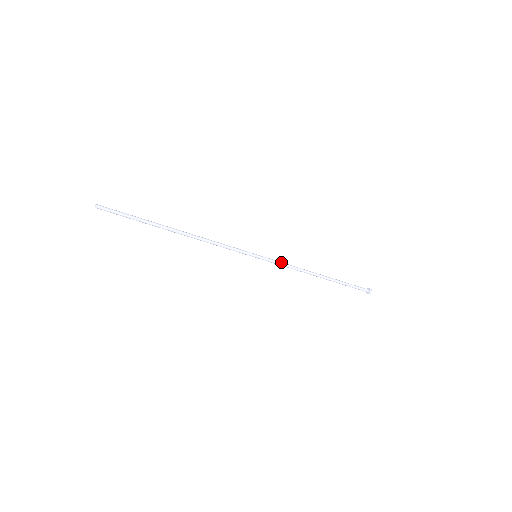
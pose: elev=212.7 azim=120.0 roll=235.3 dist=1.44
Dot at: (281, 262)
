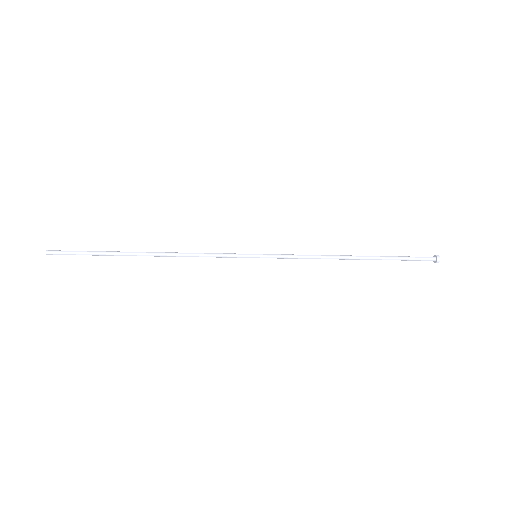
Dot at: (293, 257)
